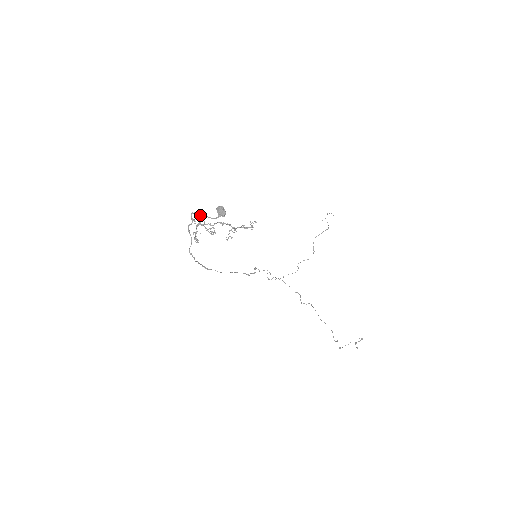
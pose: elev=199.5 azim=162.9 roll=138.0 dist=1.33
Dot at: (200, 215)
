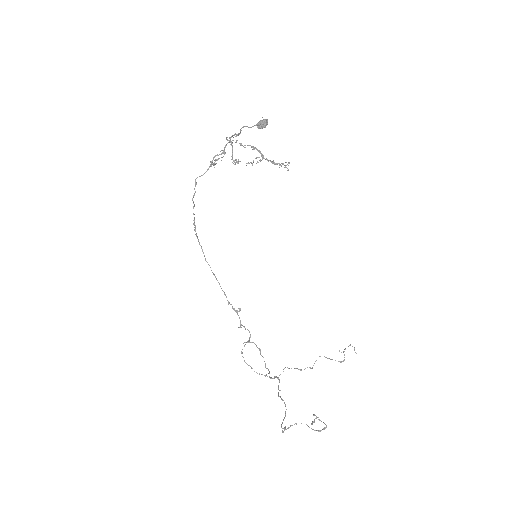
Dot at: (237, 134)
